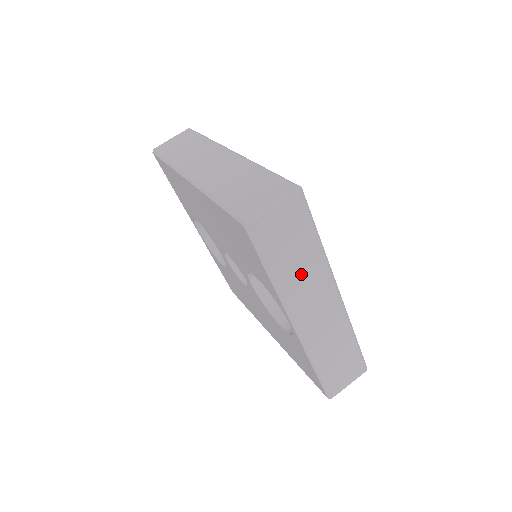
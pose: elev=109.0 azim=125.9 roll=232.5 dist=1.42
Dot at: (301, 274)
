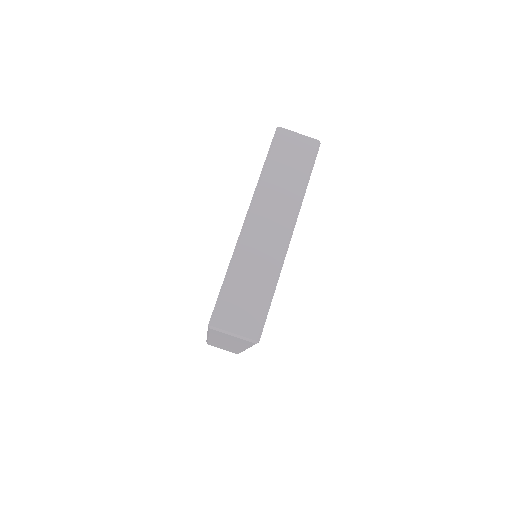
Dot at: (228, 341)
